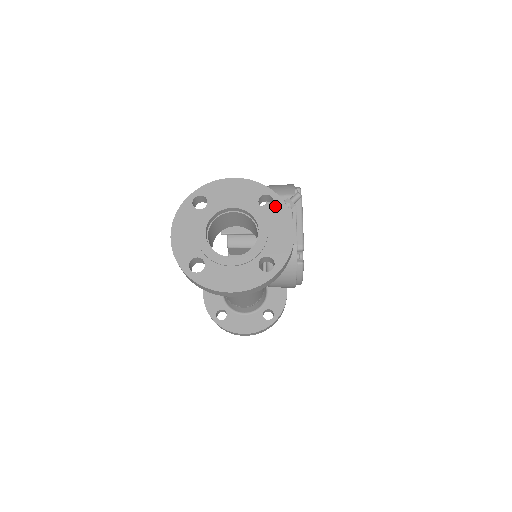
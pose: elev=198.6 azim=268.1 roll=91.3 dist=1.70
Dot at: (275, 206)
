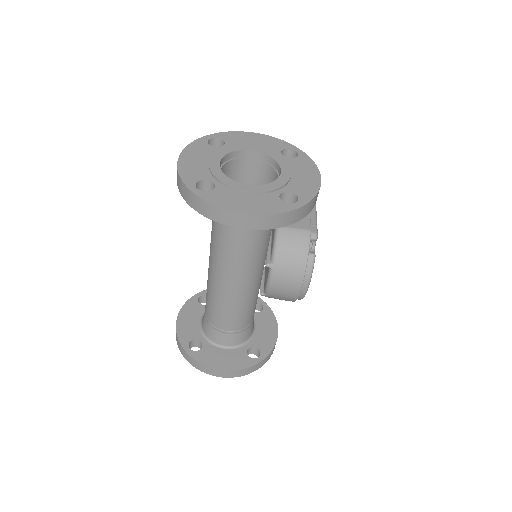
Dot at: (299, 158)
